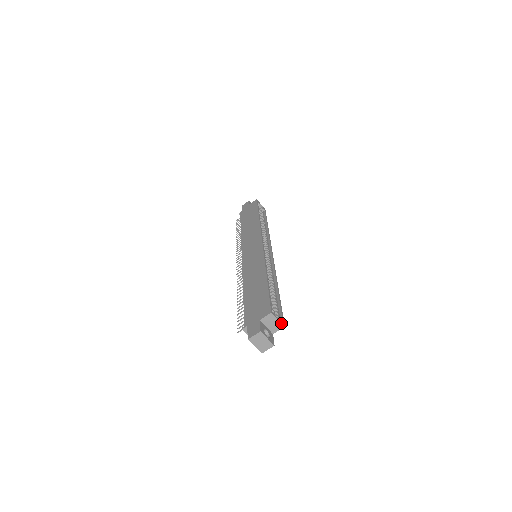
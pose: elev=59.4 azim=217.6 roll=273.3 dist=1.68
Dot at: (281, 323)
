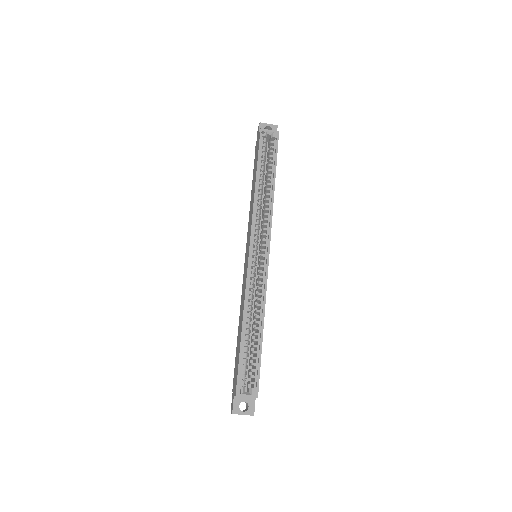
Dot at: (252, 397)
